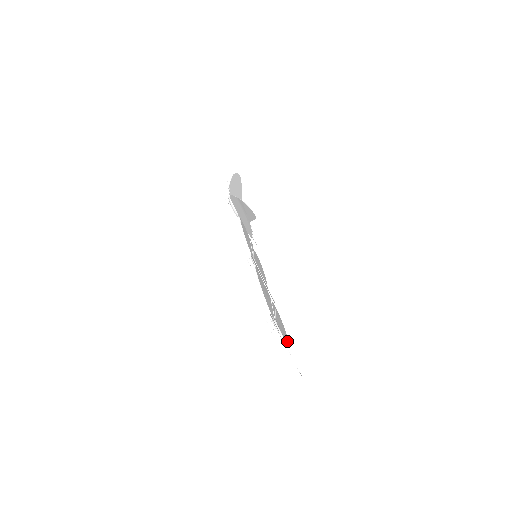
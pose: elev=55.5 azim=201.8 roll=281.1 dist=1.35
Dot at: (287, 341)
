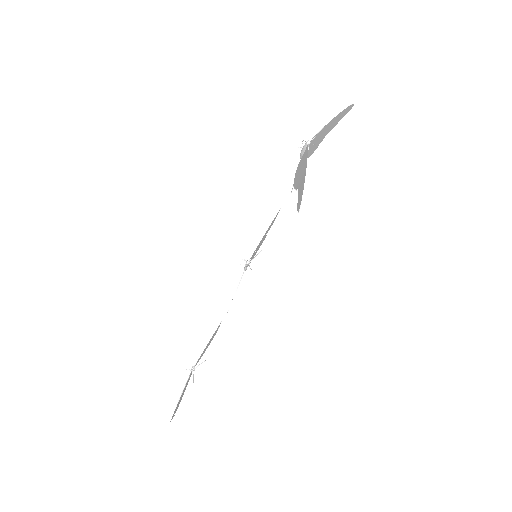
Dot at: occluded
